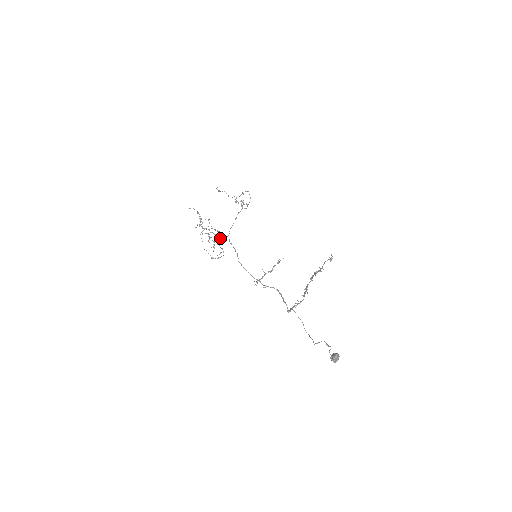
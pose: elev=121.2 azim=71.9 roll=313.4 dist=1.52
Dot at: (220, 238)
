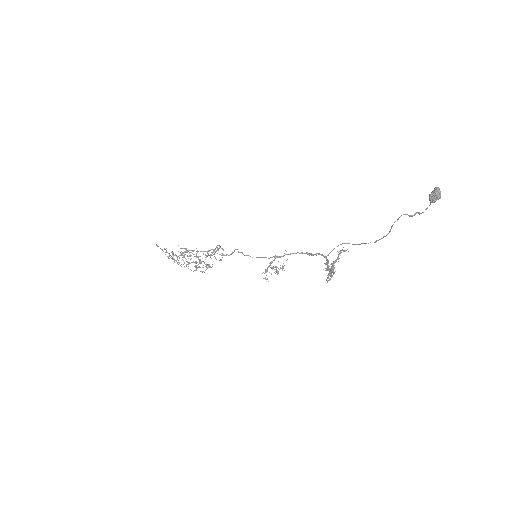
Dot at: (201, 263)
